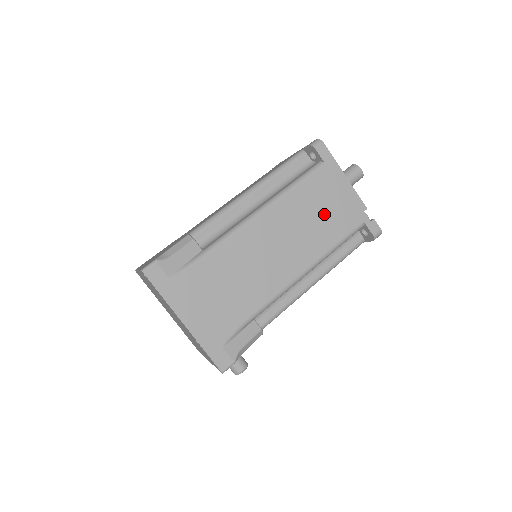
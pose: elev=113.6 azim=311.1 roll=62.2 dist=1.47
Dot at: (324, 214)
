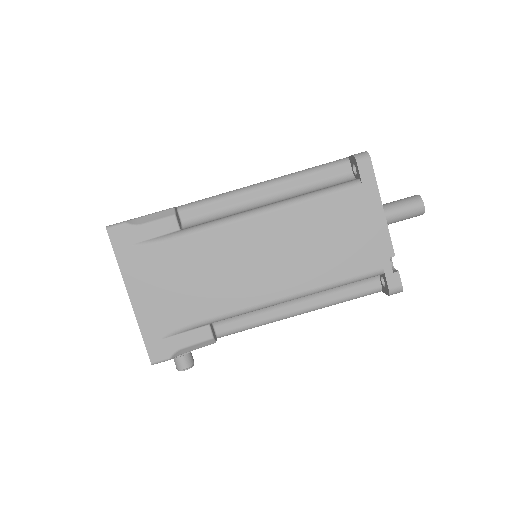
Dot at: (336, 242)
